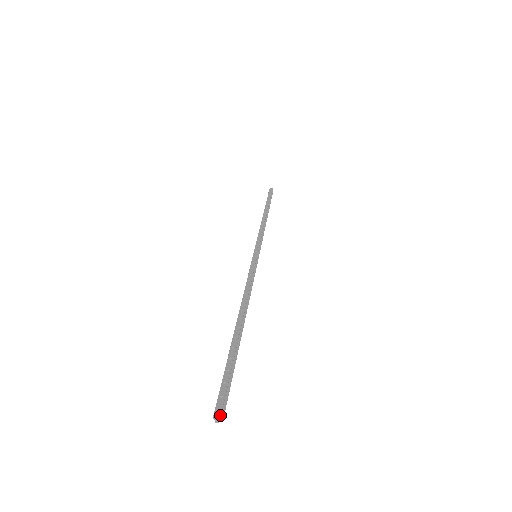
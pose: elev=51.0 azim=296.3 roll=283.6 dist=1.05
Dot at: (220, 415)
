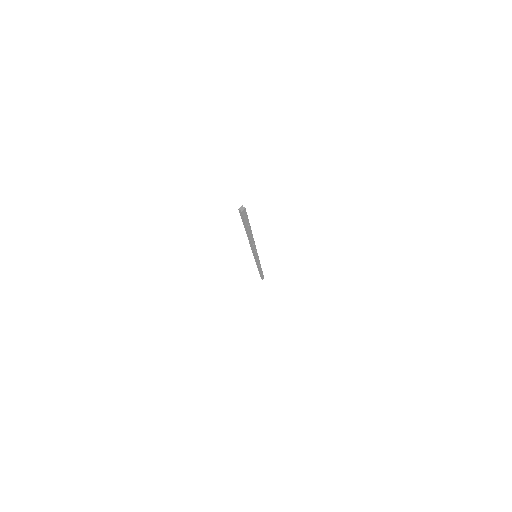
Dot at: (242, 205)
